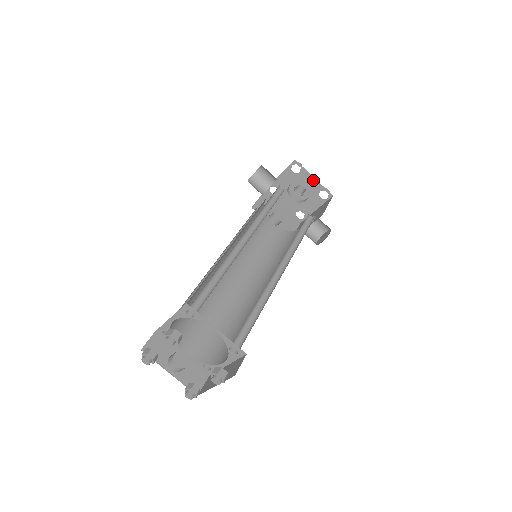
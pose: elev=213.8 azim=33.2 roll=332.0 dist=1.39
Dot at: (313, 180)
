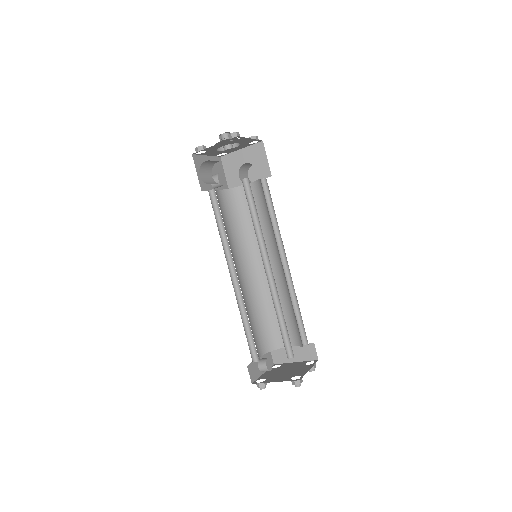
Dot at: (249, 140)
